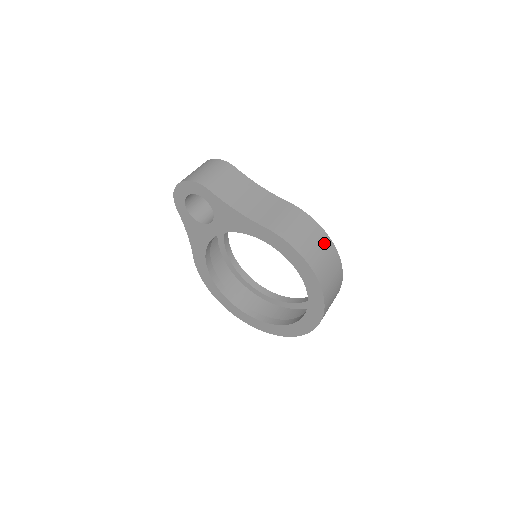
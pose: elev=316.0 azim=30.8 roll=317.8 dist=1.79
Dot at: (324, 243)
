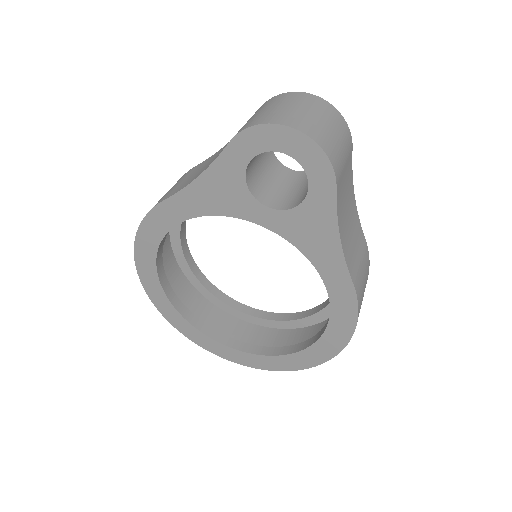
Dot at: occluded
